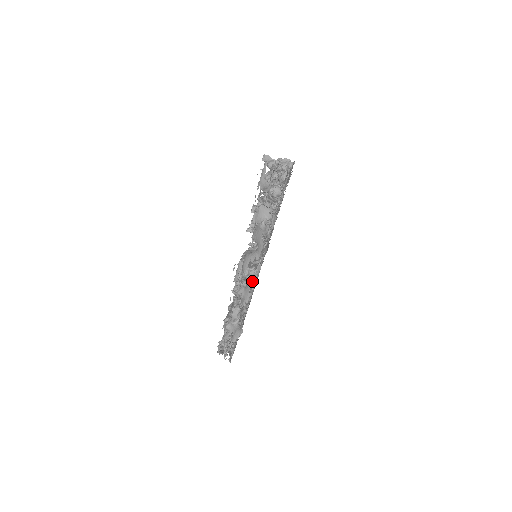
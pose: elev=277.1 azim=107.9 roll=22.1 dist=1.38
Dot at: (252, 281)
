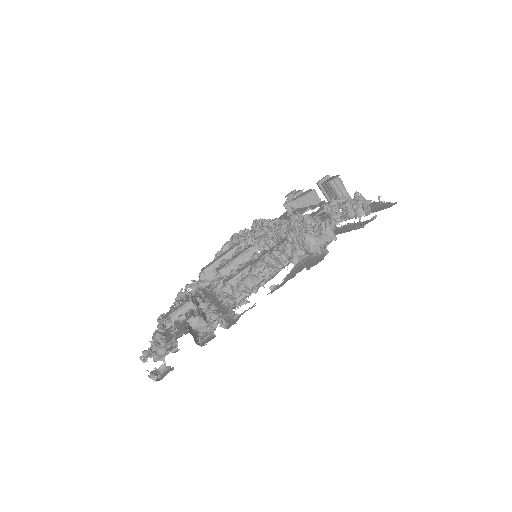
Dot at: occluded
